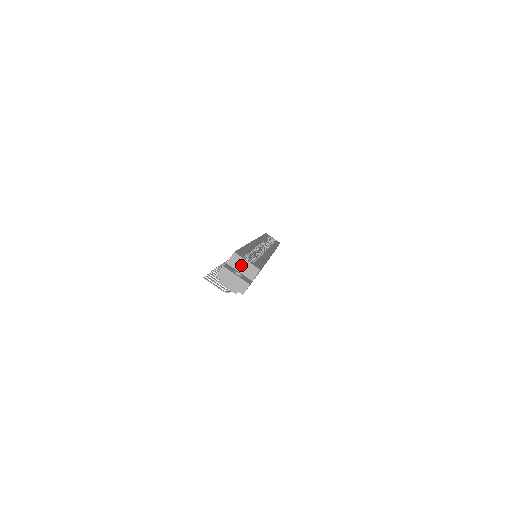
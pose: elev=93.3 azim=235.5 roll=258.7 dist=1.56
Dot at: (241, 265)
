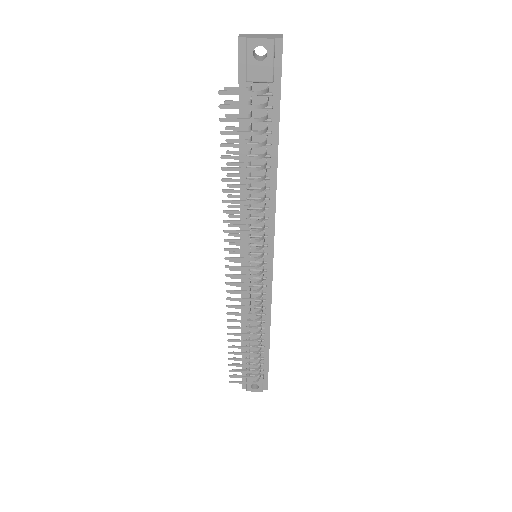
Dot at: occluded
